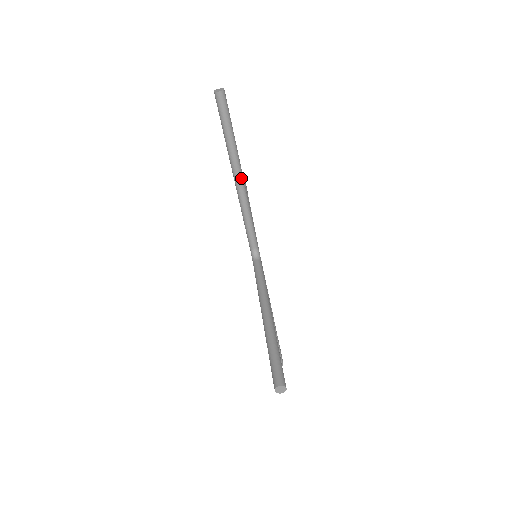
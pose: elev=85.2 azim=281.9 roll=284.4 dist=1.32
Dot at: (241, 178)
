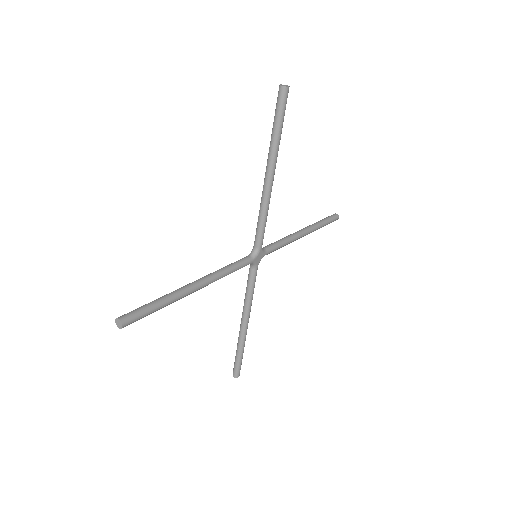
Dot at: (270, 174)
